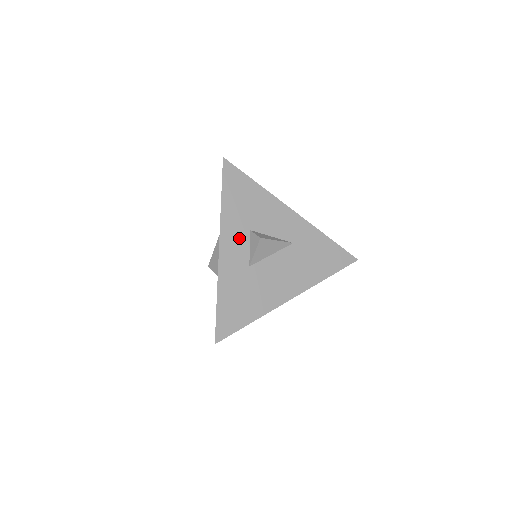
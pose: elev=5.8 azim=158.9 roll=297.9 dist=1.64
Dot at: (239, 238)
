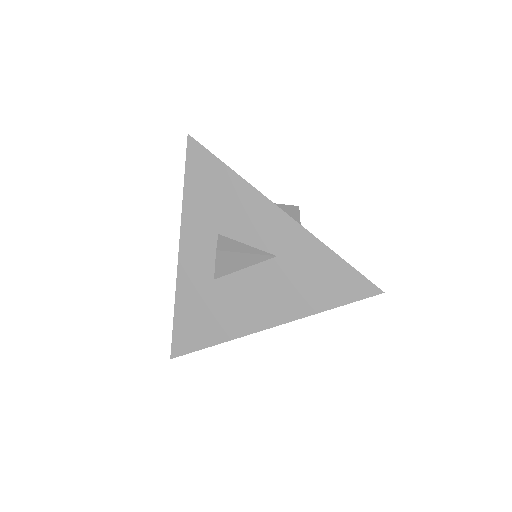
Dot at: (203, 243)
